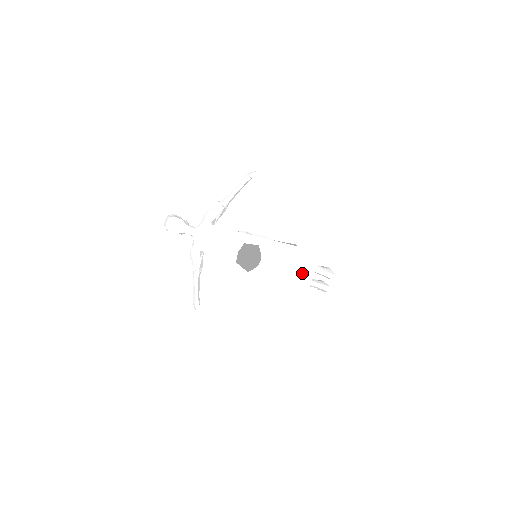
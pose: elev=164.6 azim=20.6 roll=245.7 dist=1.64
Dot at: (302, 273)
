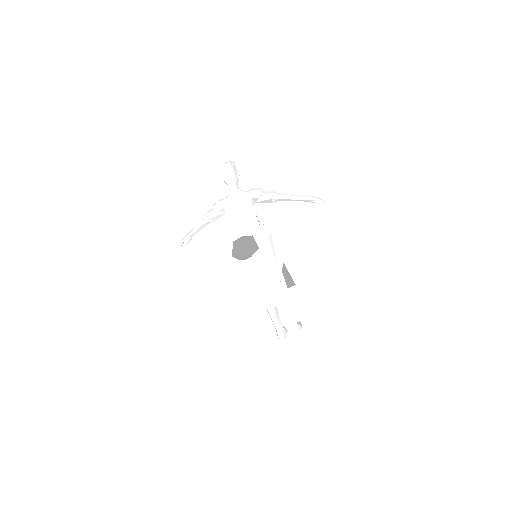
Dot at: (259, 299)
